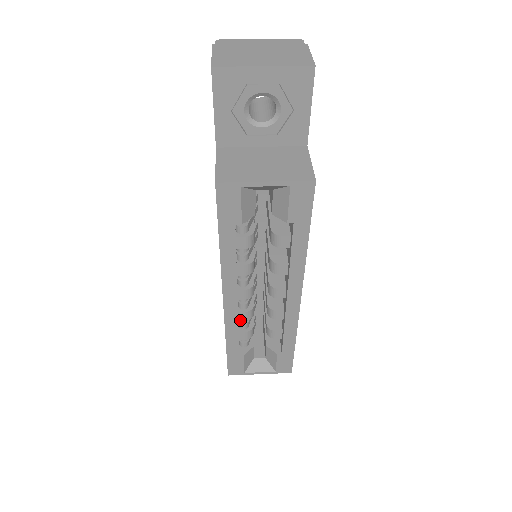
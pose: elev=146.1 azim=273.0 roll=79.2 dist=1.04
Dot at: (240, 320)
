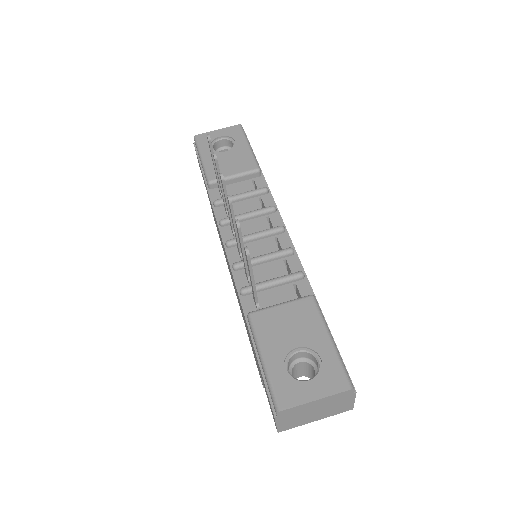
Dot at: occluded
